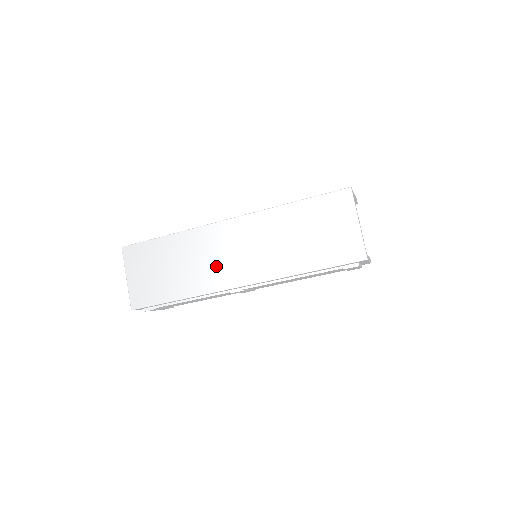
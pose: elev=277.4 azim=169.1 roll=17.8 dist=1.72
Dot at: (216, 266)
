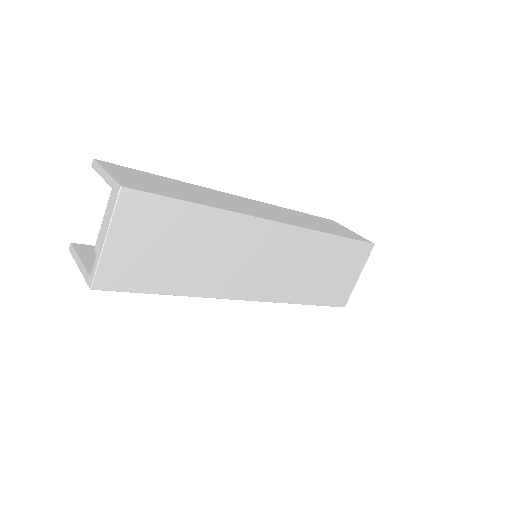
Dot at: (236, 270)
